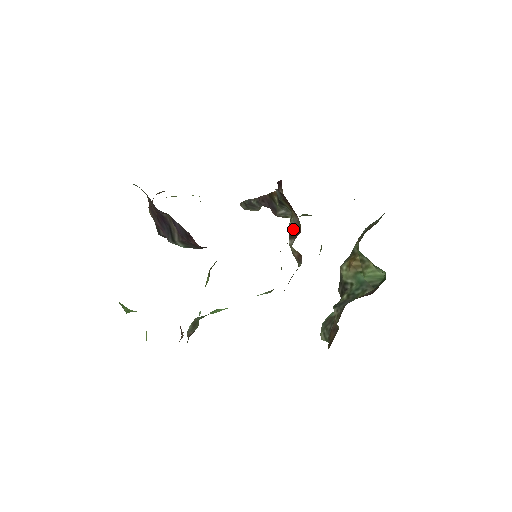
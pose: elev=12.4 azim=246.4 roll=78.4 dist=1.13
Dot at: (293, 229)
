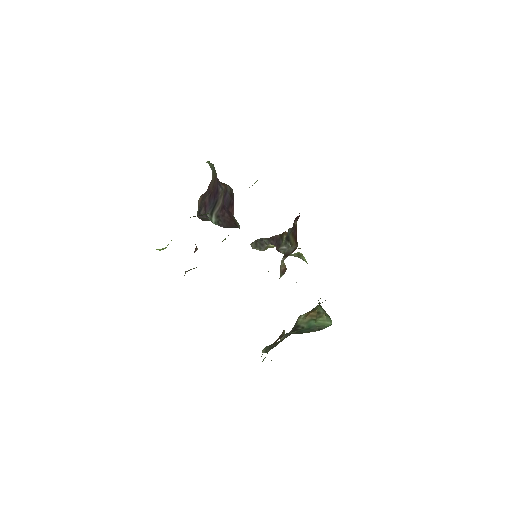
Dot at: (290, 251)
